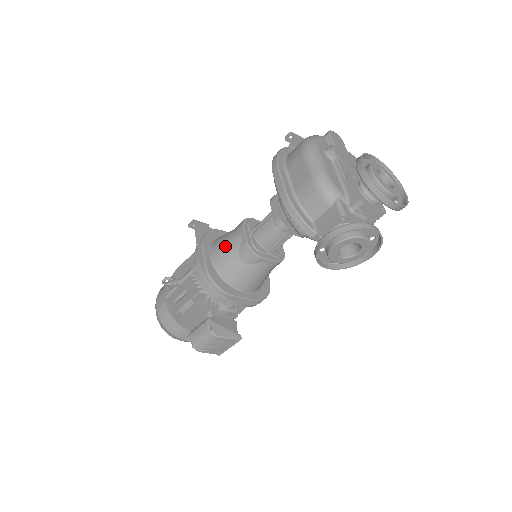
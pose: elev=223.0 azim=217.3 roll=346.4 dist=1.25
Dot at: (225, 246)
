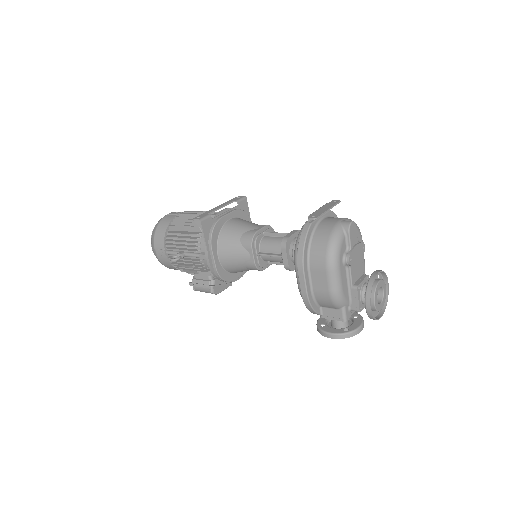
Dot at: (233, 256)
